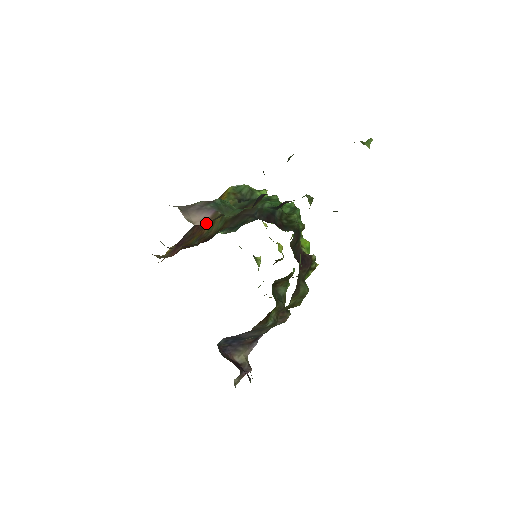
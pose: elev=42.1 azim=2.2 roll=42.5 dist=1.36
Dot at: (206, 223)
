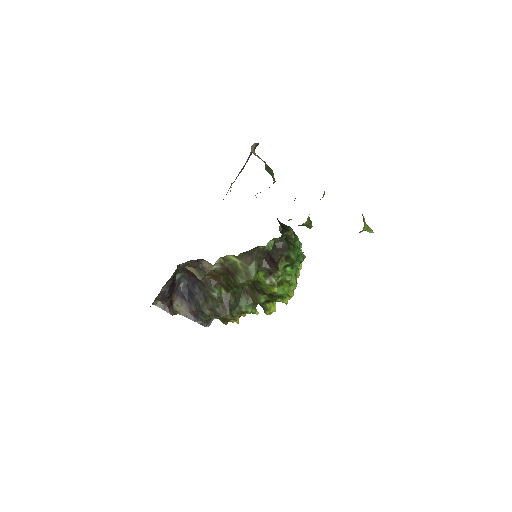
Dot at: occluded
